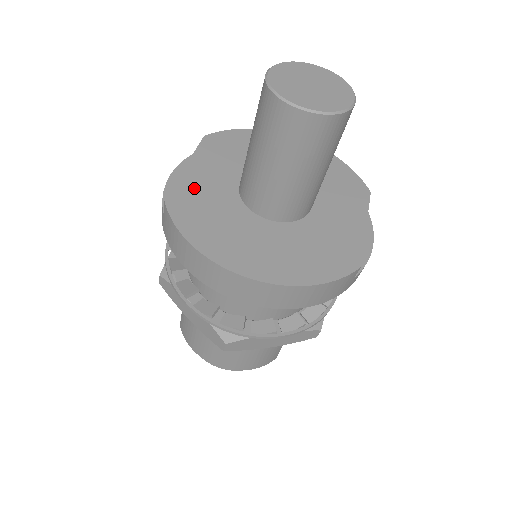
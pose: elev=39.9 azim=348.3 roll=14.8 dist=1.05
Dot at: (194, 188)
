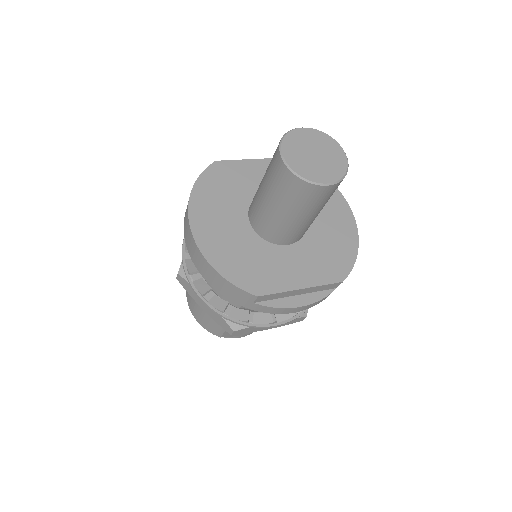
Dot at: (240, 171)
